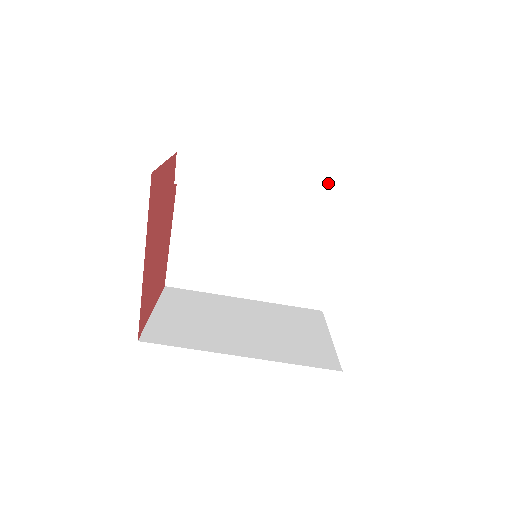
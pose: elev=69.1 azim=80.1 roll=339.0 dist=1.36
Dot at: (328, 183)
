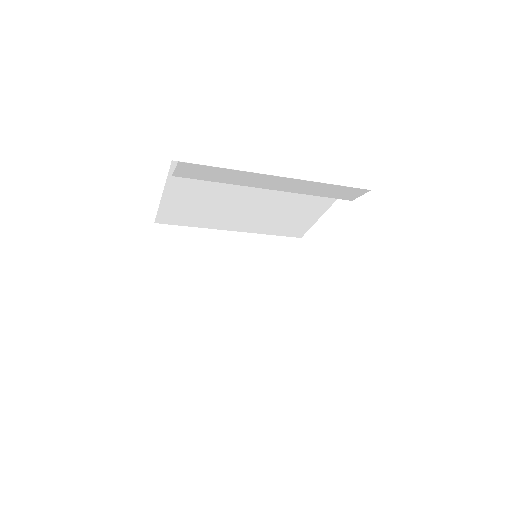
Dot at: (340, 187)
